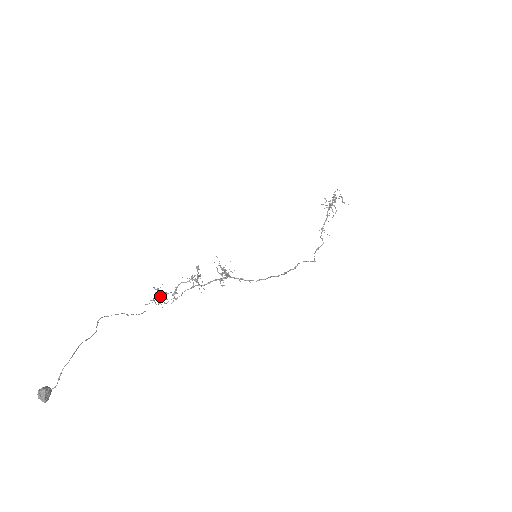
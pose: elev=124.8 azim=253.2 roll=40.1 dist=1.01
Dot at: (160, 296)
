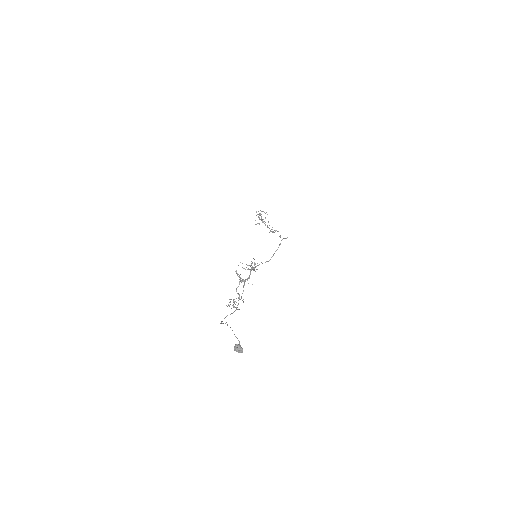
Dot at: (234, 303)
